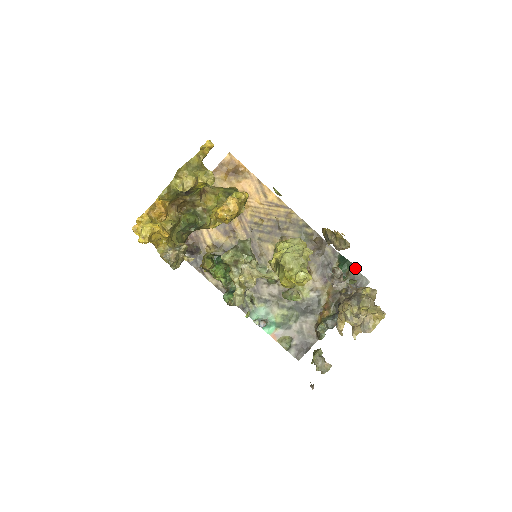
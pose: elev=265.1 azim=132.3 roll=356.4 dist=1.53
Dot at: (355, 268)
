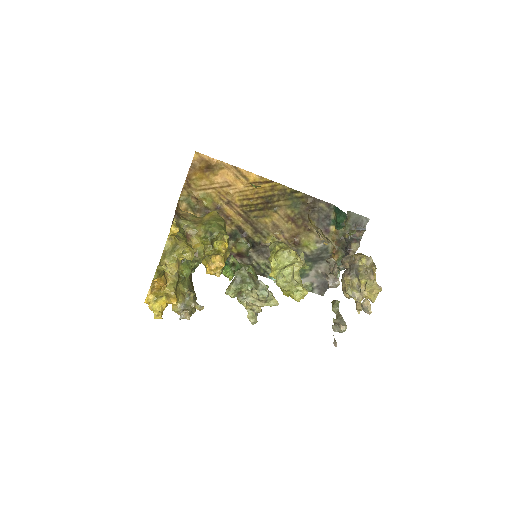
Dot at: (352, 212)
